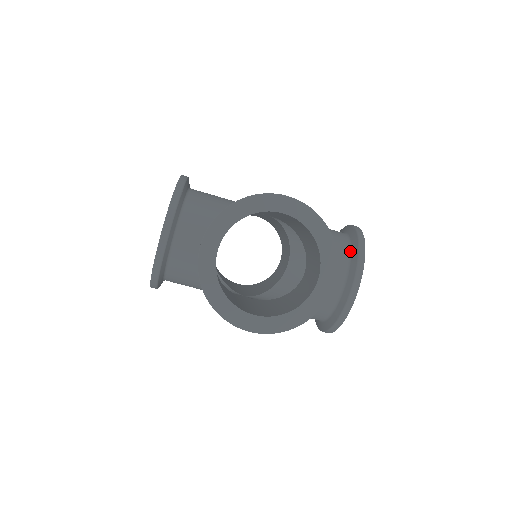
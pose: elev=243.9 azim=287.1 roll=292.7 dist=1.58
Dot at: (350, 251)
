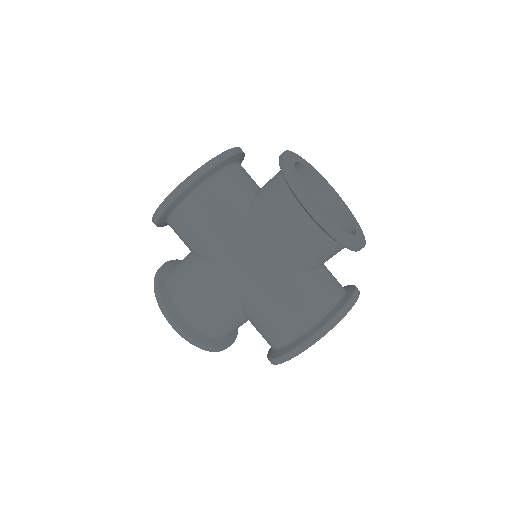
Dot at: occluded
